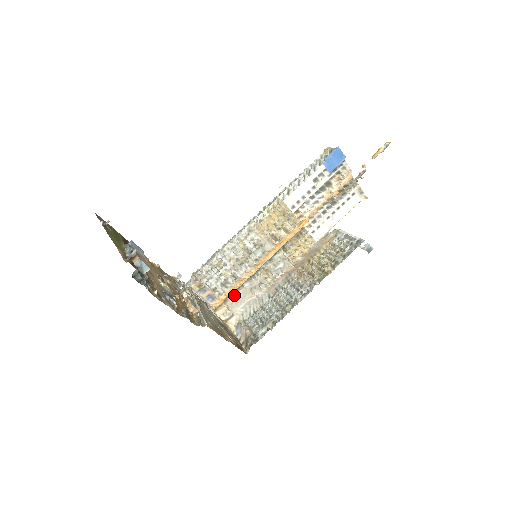
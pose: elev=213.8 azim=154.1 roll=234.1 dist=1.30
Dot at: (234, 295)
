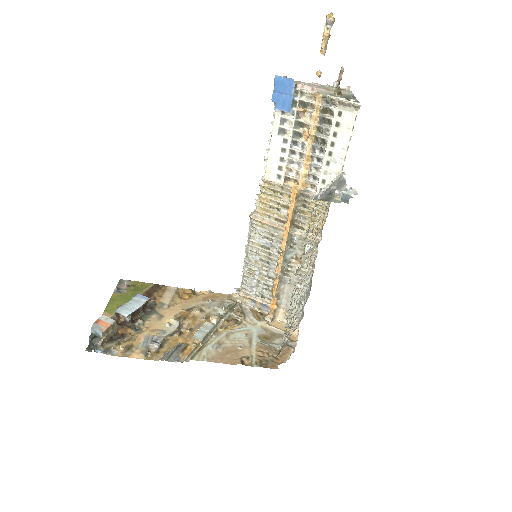
Dot at: (283, 296)
